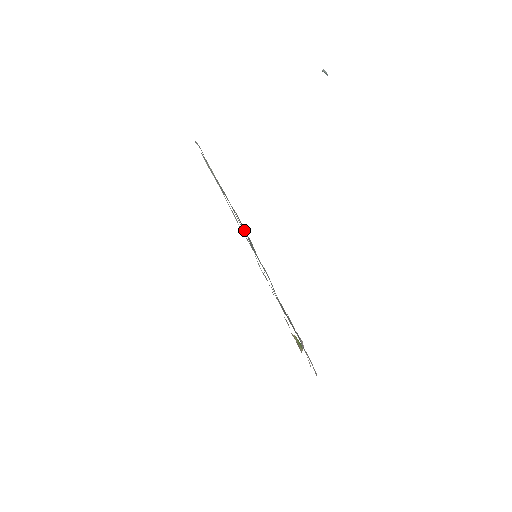
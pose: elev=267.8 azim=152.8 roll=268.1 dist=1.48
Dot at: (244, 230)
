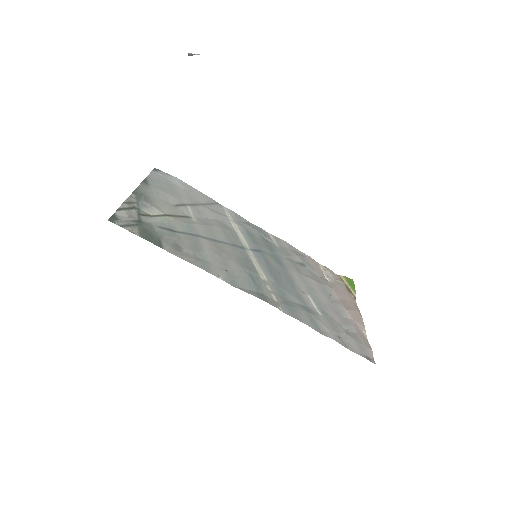
Dot at: (221, 278)
